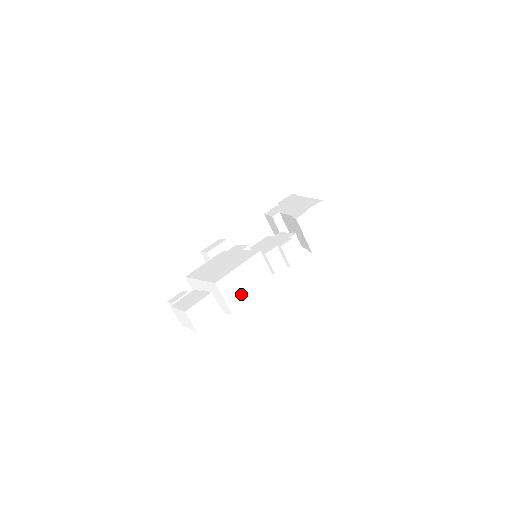
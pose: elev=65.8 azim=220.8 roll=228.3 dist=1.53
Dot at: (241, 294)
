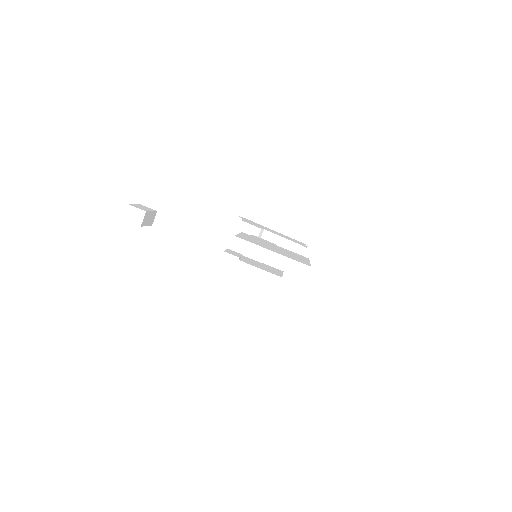
Dot at: occluded
